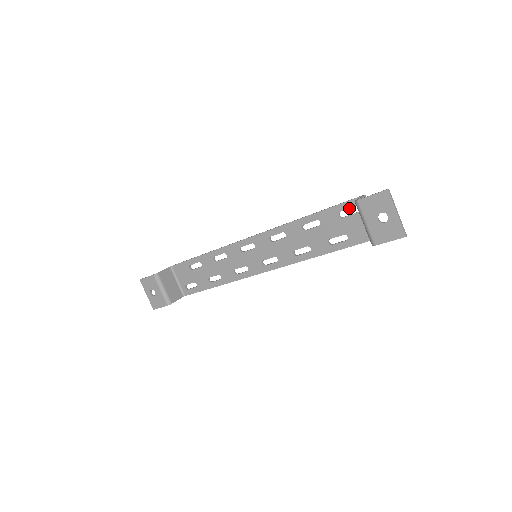
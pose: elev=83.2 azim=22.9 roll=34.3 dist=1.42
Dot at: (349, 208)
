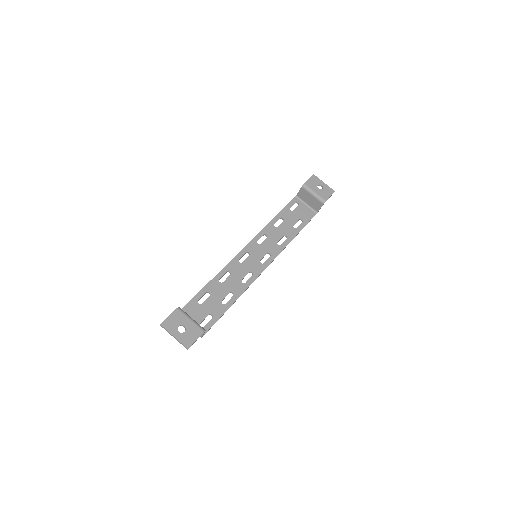
Dot at: occluded
